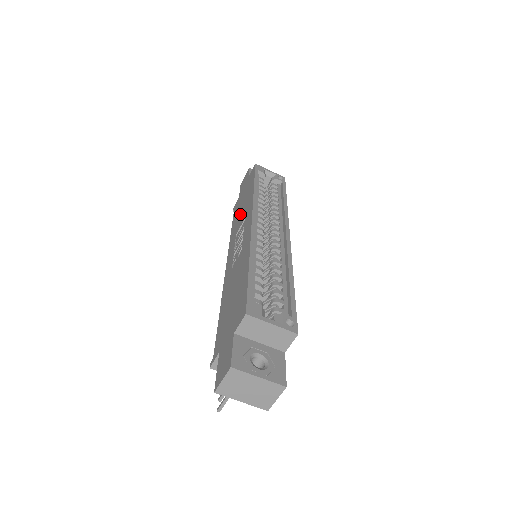
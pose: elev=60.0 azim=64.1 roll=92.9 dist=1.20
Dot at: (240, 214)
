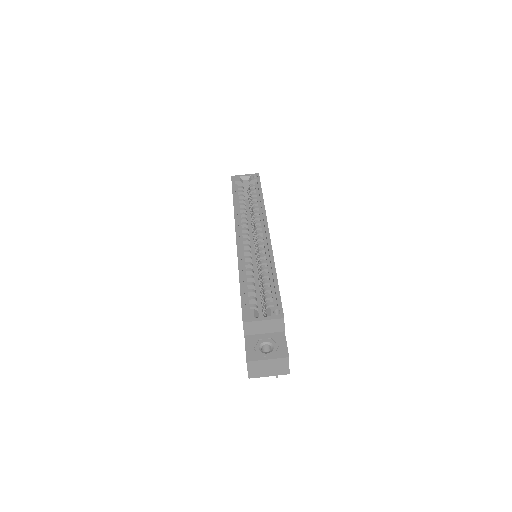
Dot at: occluded
